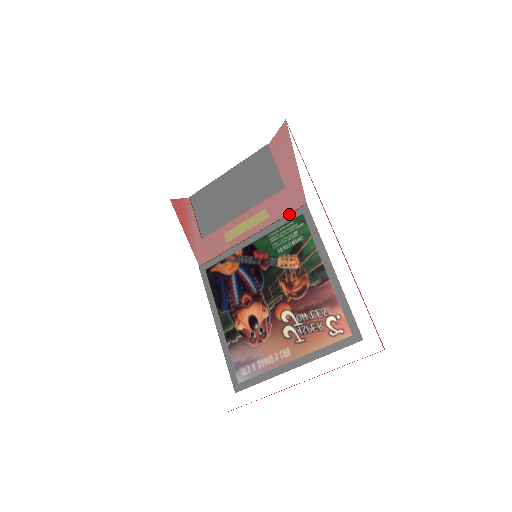
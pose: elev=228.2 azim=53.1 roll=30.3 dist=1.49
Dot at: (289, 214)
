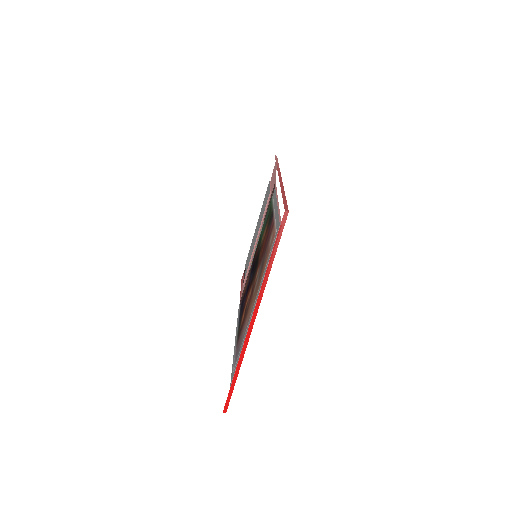
Dot at: occluded
